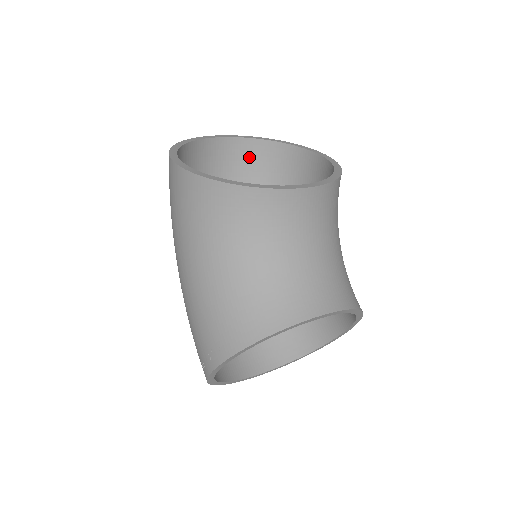
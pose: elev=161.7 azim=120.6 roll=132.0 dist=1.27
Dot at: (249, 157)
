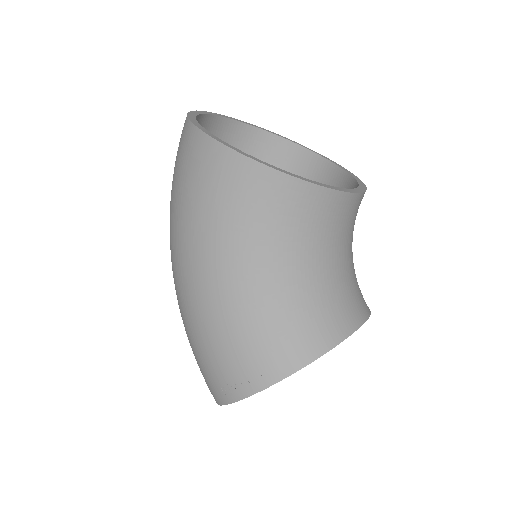
Dot at: (229, 141)
